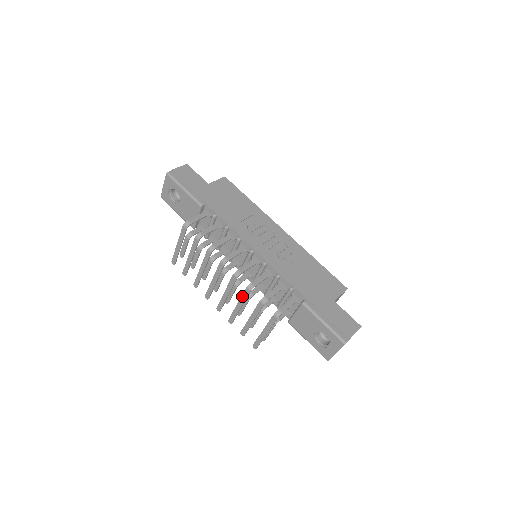
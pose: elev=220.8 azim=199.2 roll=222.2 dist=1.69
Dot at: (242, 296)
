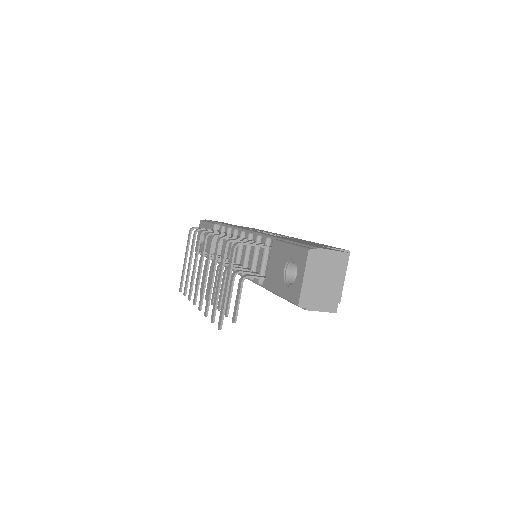
Dot at: (214, 258)
